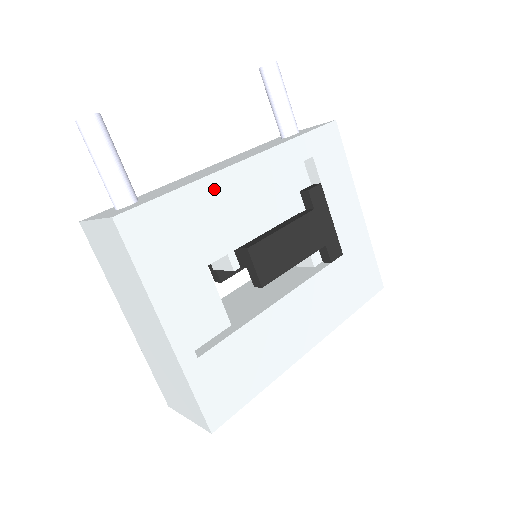
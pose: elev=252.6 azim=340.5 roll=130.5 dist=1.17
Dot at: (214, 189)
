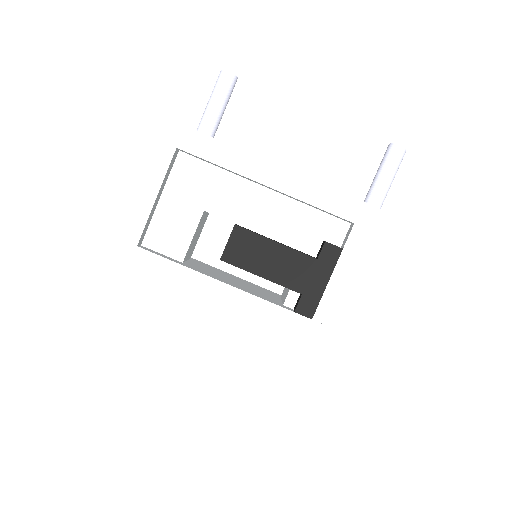
Dot at: (248, 166)
